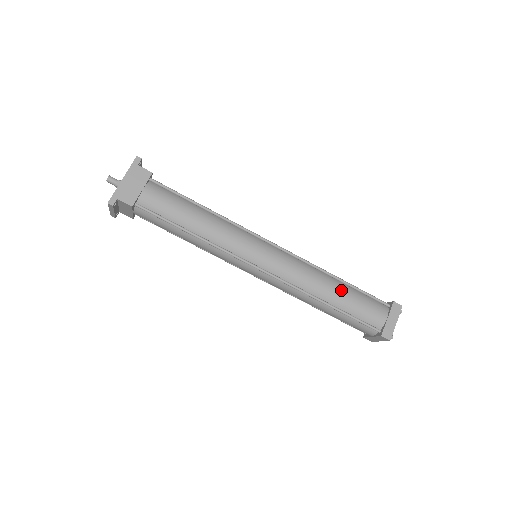
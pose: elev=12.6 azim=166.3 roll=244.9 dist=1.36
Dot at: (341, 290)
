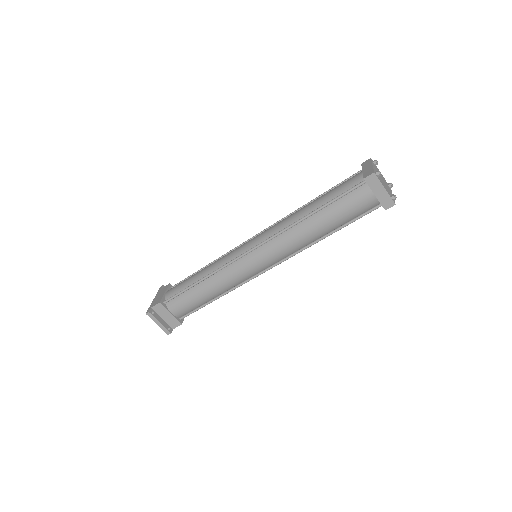
Dot at: (315, 200)
